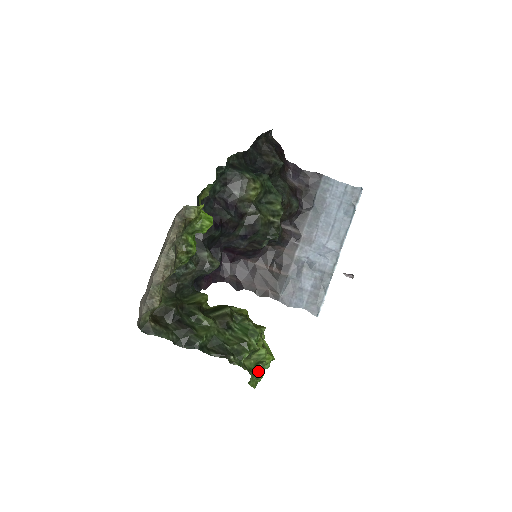
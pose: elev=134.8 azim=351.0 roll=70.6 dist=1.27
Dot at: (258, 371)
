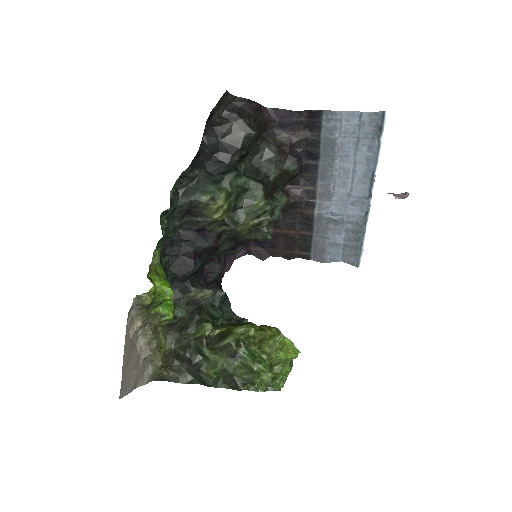
Dot at: (276, 386)
